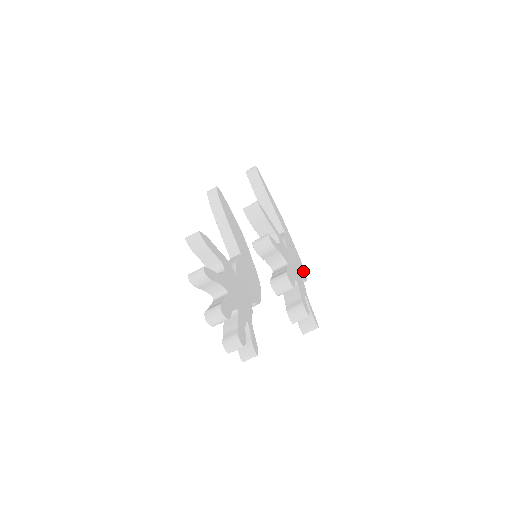
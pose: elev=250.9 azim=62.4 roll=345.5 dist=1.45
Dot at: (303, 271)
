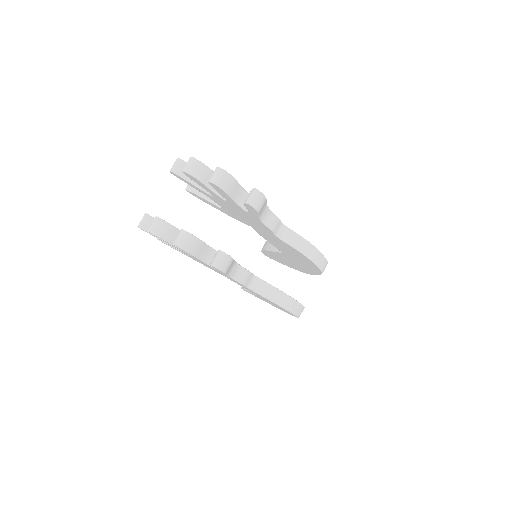
Dot at: occluded
